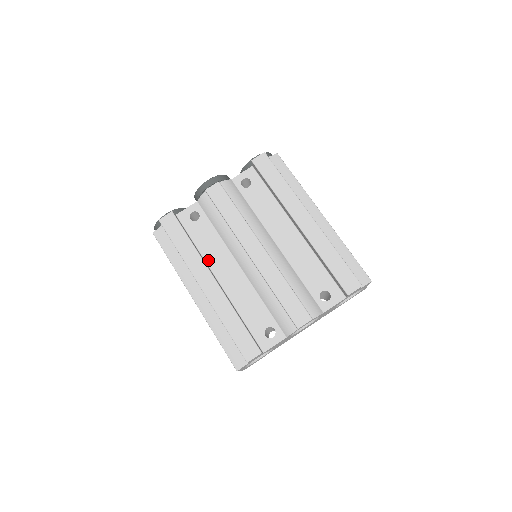
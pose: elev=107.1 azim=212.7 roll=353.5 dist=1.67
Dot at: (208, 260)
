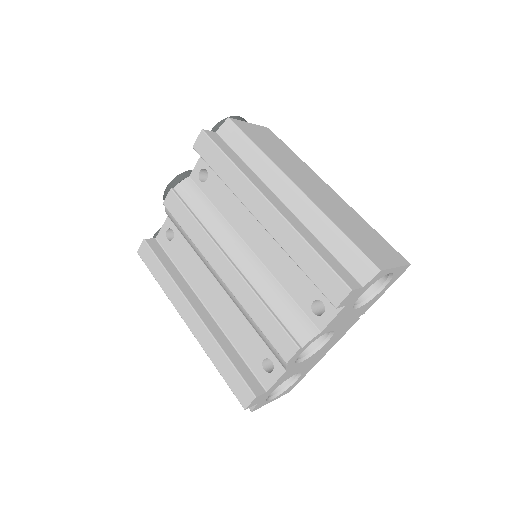
Dot at: (192, 284)
